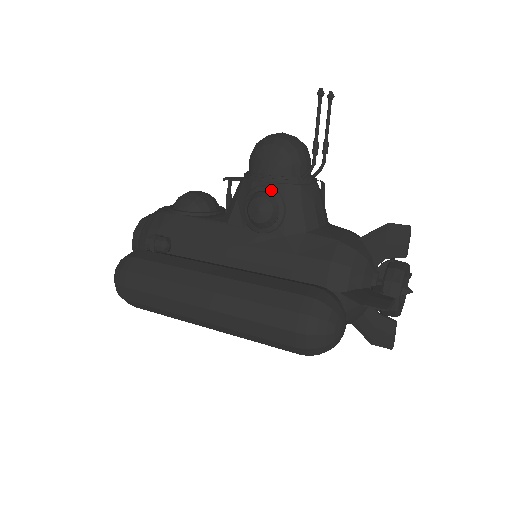
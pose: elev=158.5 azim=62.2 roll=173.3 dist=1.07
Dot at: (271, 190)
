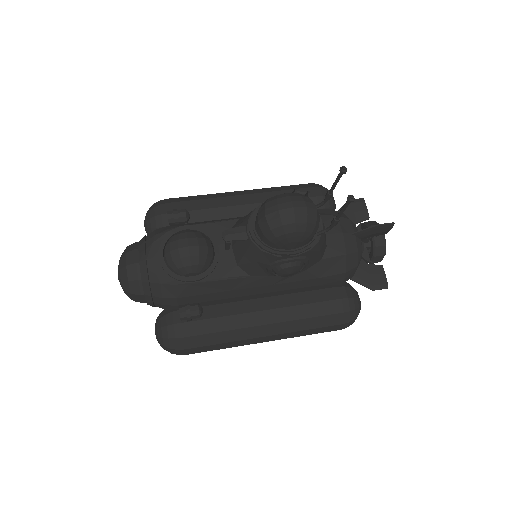
Dot at: (298, 260)
